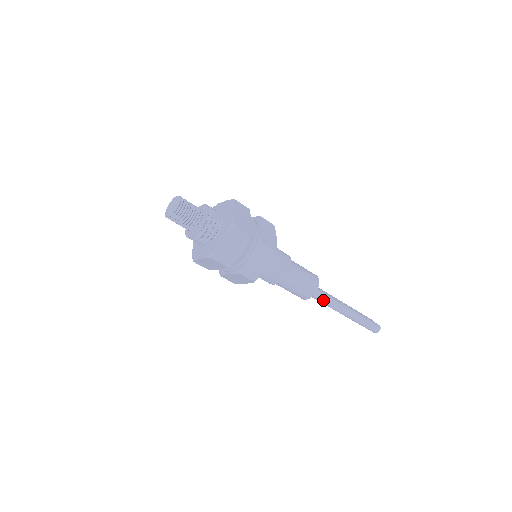
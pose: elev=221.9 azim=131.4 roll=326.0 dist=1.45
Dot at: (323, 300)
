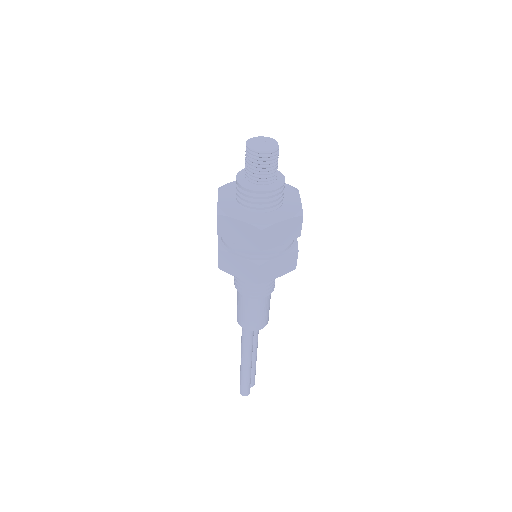
Dot at: (244, 337)
